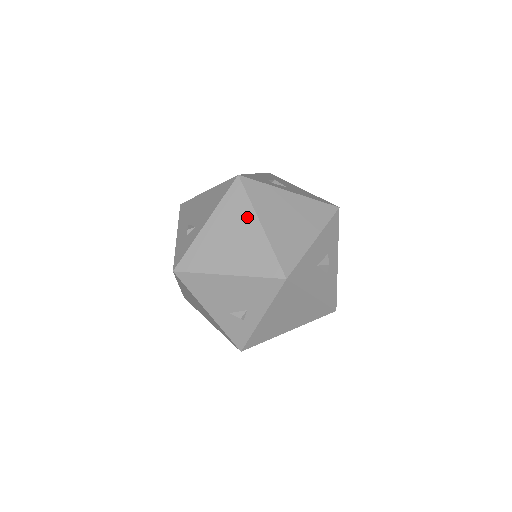
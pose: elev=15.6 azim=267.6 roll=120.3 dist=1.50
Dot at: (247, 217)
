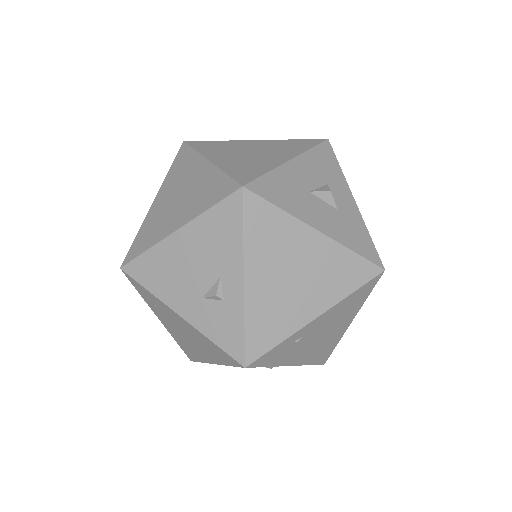
Dot at: (194, 165)
